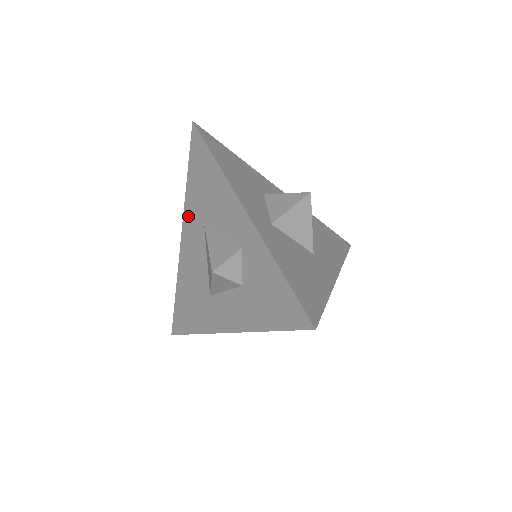
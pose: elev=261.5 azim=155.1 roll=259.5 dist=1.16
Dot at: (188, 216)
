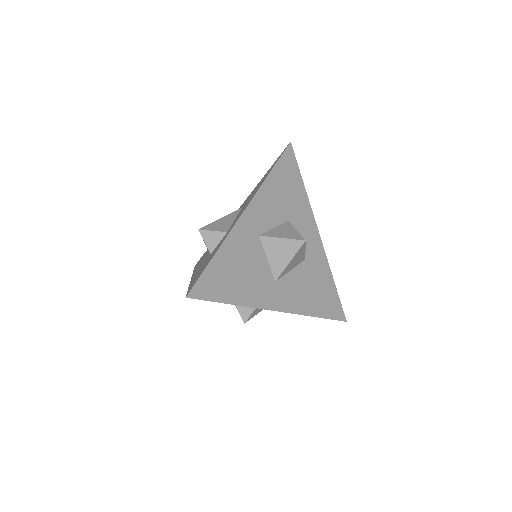
Dot at: occluded
